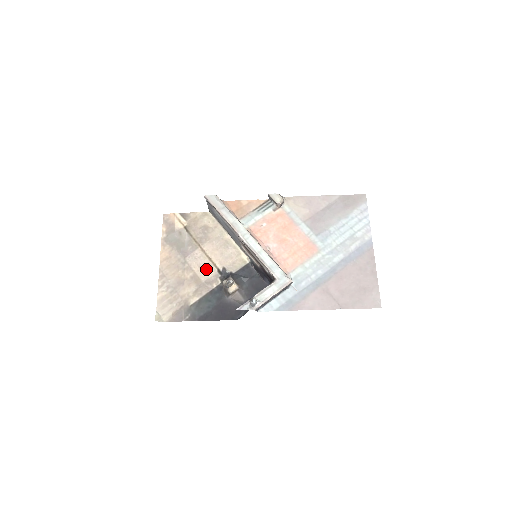
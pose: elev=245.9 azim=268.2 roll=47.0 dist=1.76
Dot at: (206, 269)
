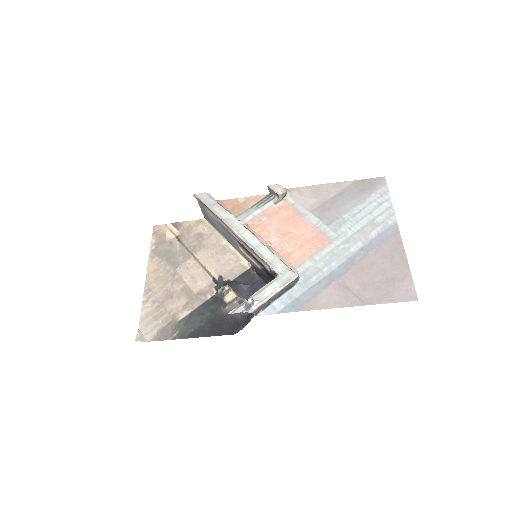
Dot at: (199, 279)
